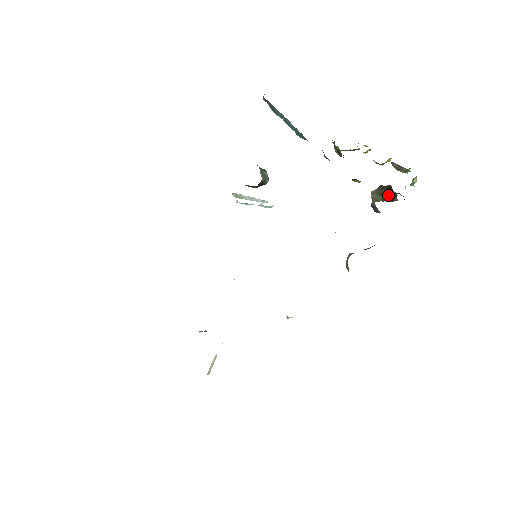
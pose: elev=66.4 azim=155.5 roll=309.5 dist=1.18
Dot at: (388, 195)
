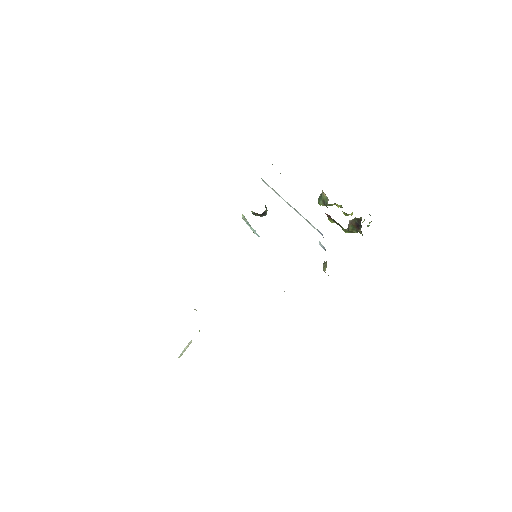
Dot at: (356, 227)
